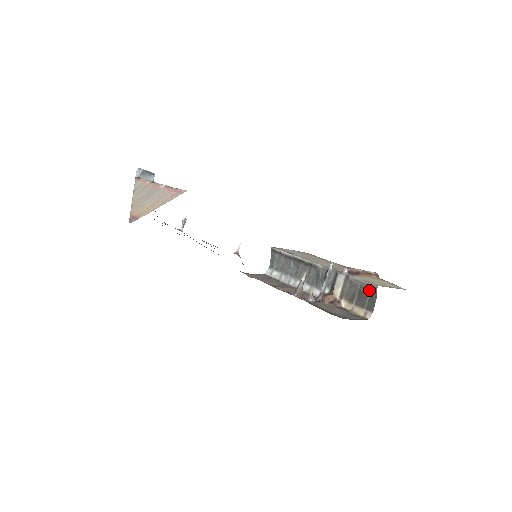
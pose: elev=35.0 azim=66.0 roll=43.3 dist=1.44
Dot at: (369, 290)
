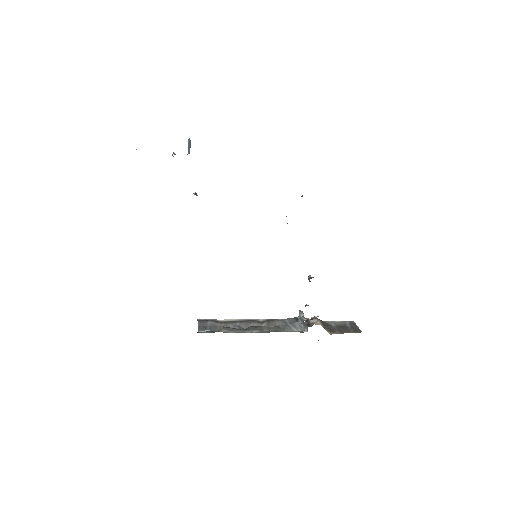
Dot at: (347, 324)
